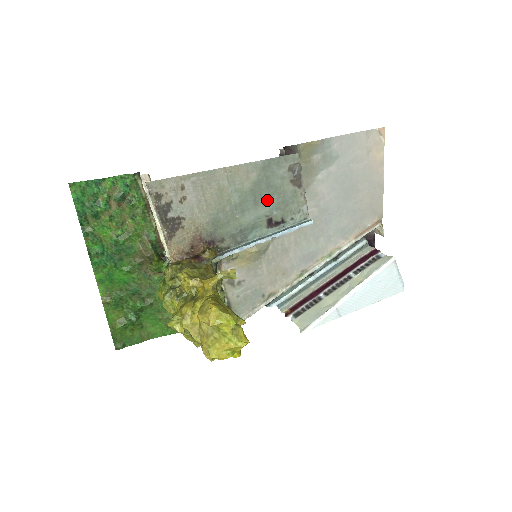
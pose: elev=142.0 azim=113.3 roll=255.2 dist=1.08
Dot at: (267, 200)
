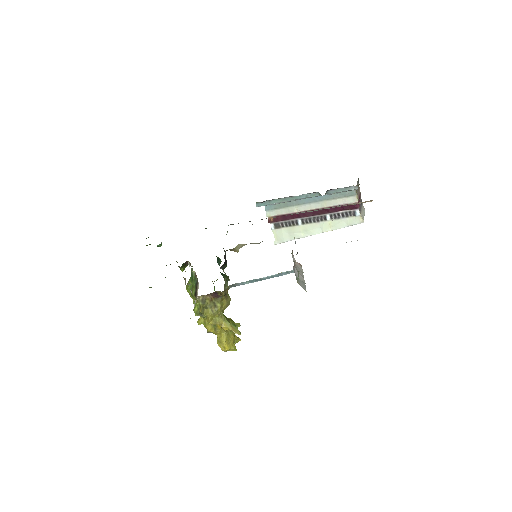
Dot at: occluded
